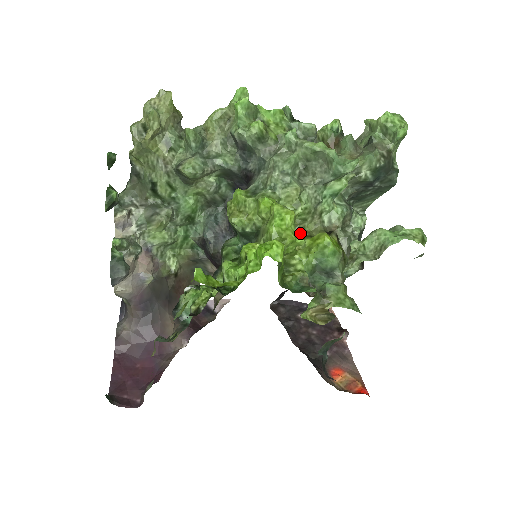
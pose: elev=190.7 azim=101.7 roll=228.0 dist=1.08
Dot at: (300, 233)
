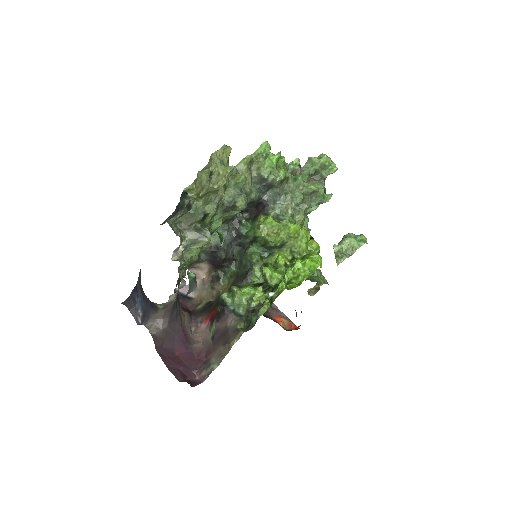
Dot at: occluded
